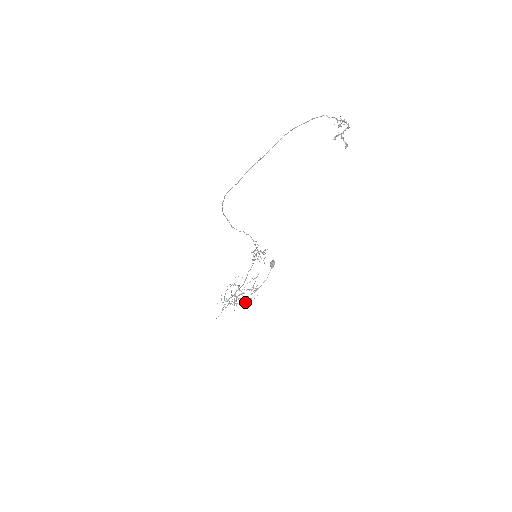
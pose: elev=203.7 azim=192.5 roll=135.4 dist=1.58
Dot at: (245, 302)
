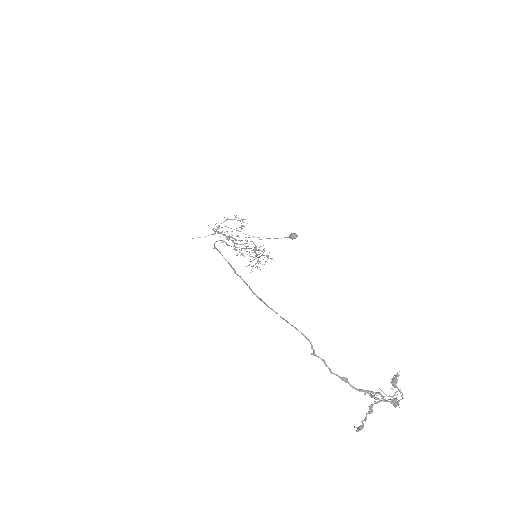
Dot at: occluded
